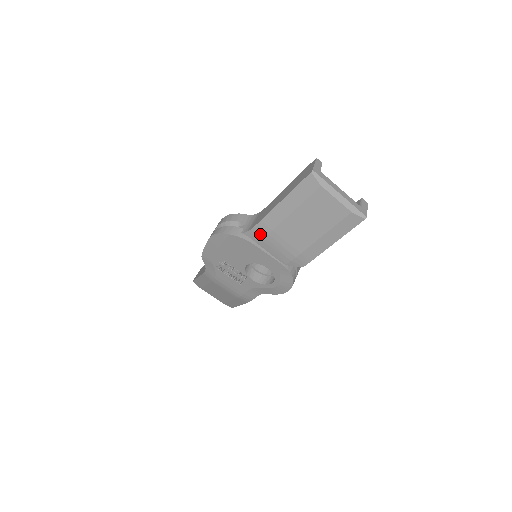
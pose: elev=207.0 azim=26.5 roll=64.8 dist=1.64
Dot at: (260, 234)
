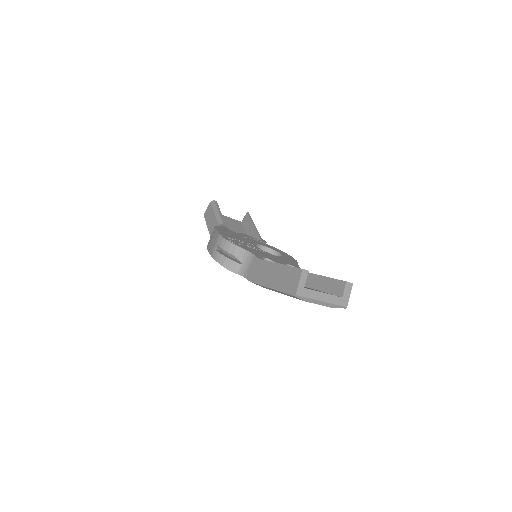
Dot at: occluded
